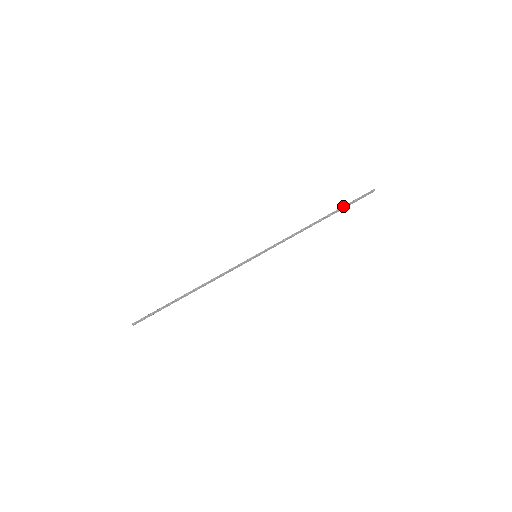
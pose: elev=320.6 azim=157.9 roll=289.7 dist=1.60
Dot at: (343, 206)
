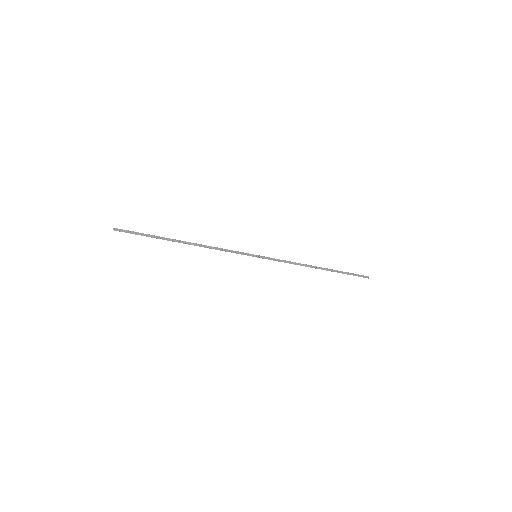
Dot at: (341, 271)
